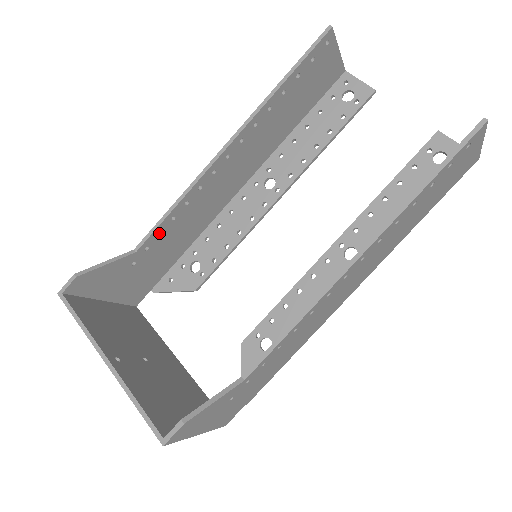
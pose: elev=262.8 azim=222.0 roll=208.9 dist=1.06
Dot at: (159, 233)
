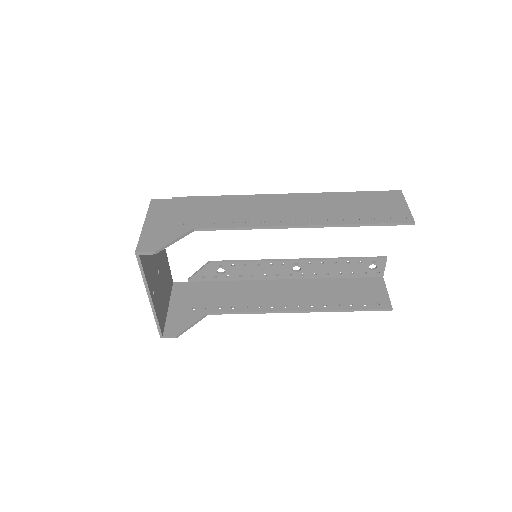
Dot at: (216, 223)
